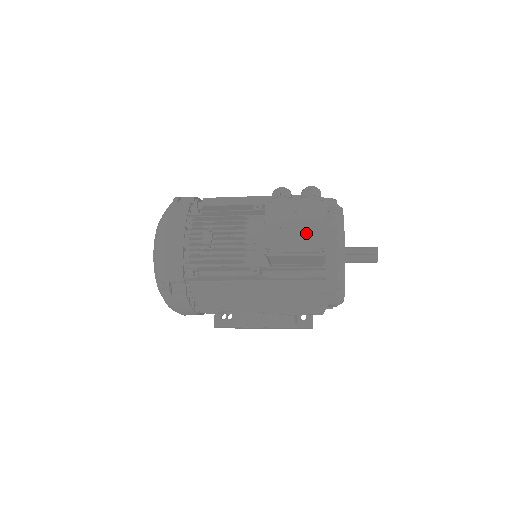
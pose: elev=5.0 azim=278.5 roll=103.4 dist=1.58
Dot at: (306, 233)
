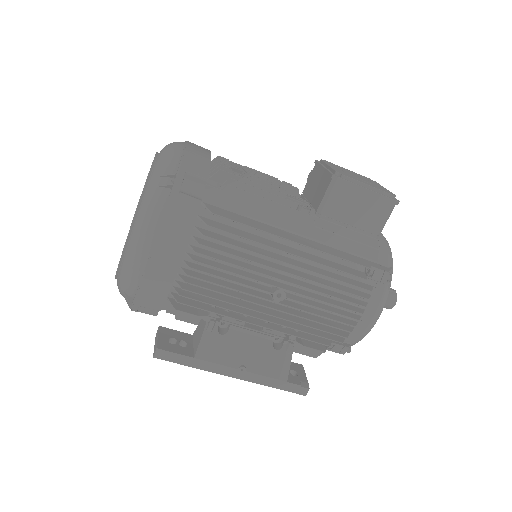
Dot at: (372, 183)
